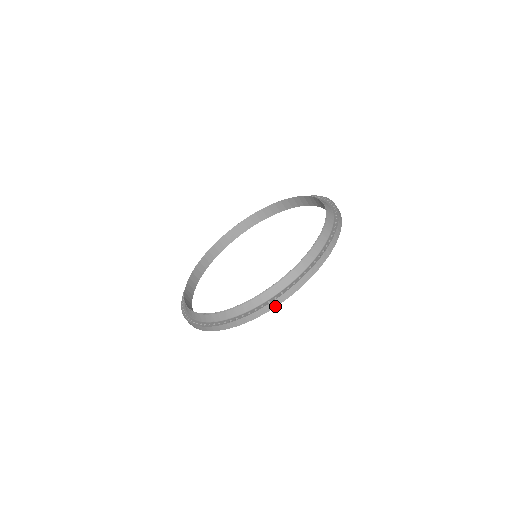
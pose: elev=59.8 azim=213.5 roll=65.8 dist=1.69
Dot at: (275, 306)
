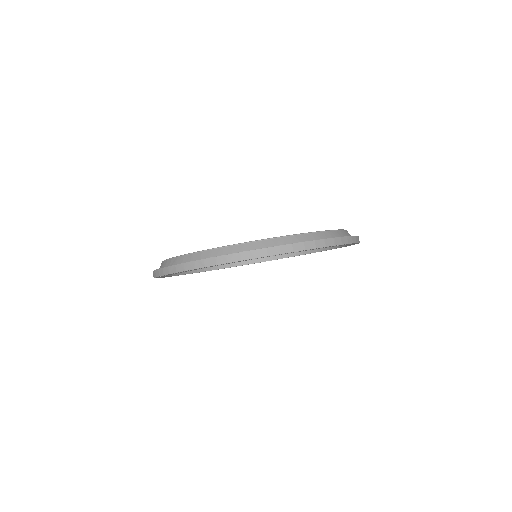
Dot at: (184, 270)
